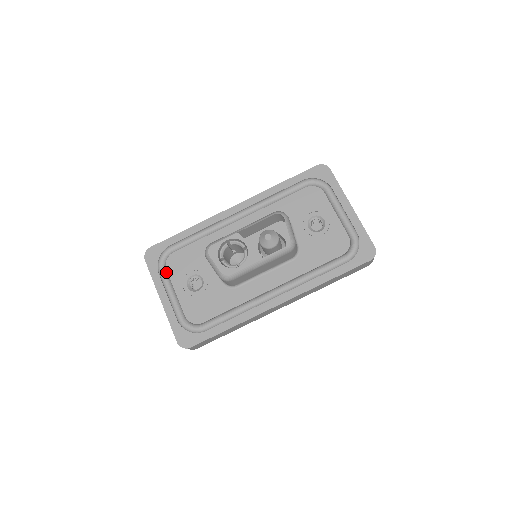
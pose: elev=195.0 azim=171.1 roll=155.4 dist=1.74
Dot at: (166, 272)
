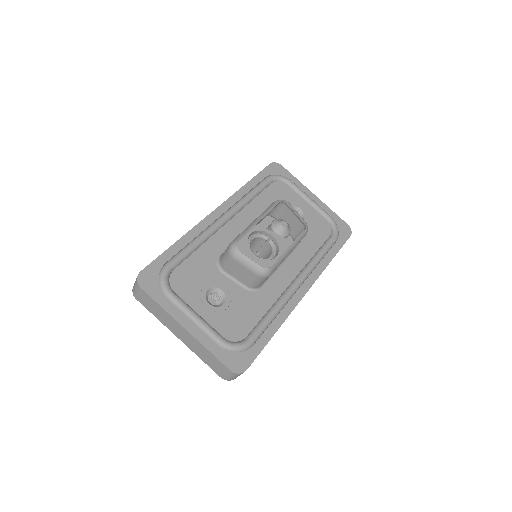
Dot at: (176, 294)
